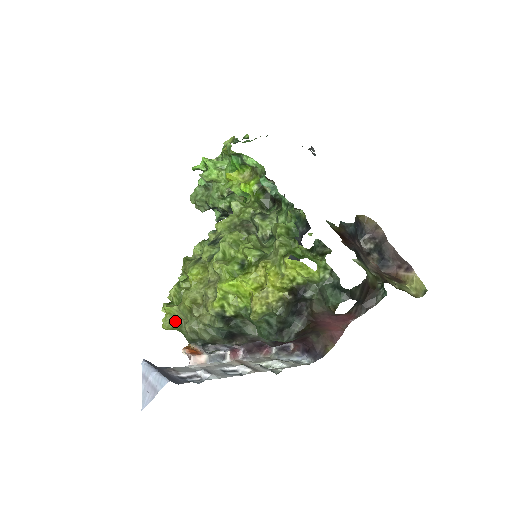
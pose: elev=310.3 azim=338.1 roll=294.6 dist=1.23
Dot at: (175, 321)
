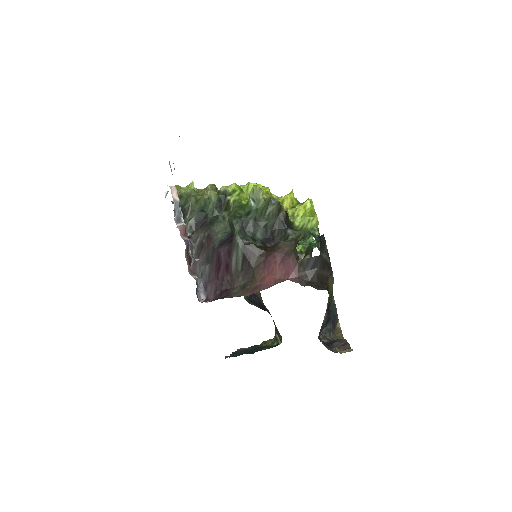
Dot at: (182, 193)
